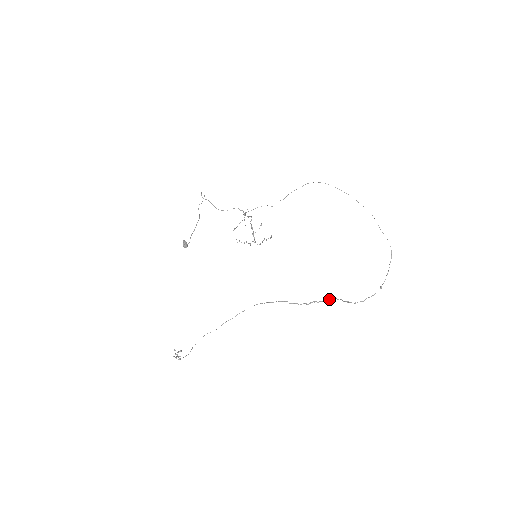
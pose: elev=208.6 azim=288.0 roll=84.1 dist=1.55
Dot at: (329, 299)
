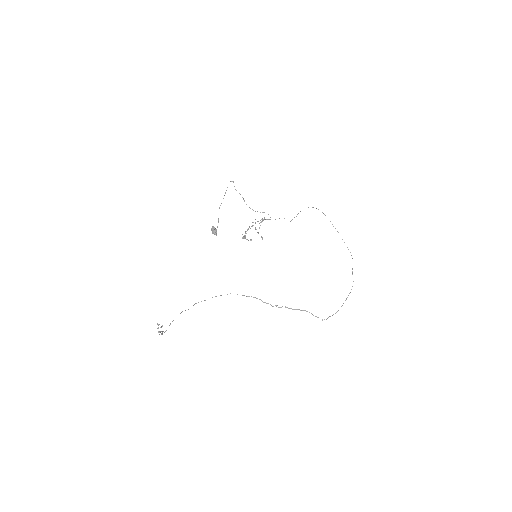
Dot at: occluded
